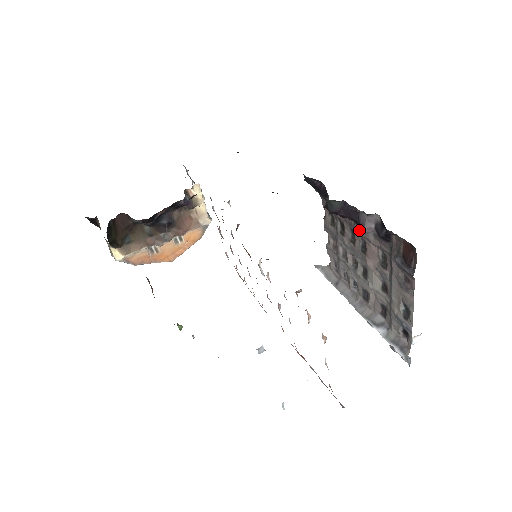
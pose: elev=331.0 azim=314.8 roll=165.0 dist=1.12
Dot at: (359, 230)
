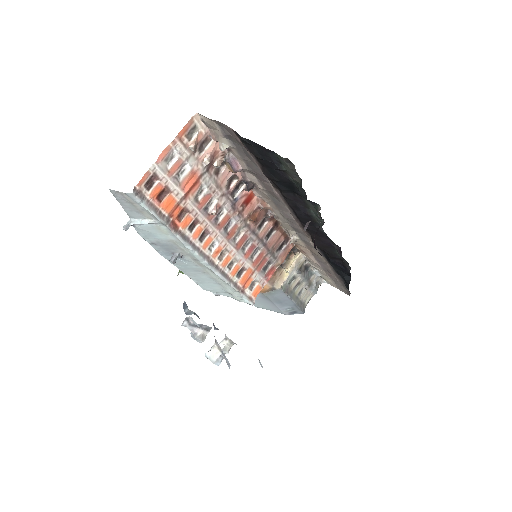
Dot at: occluded
